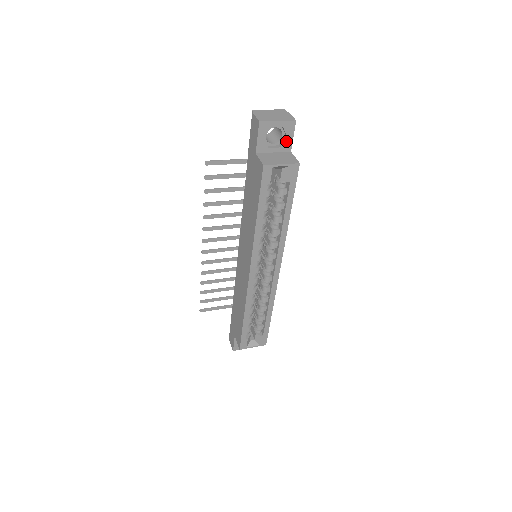
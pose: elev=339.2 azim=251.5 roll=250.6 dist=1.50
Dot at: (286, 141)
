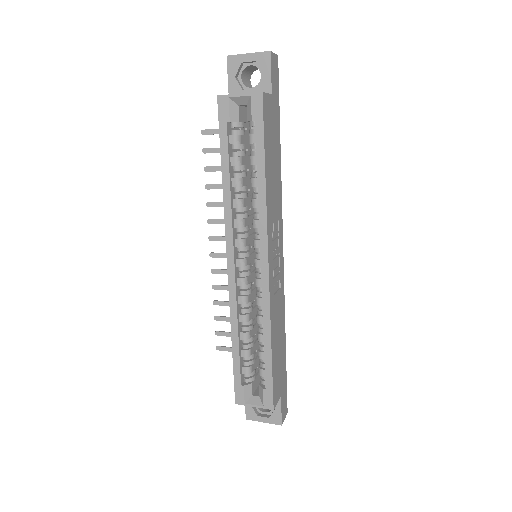
Dot at: (263, 80)
